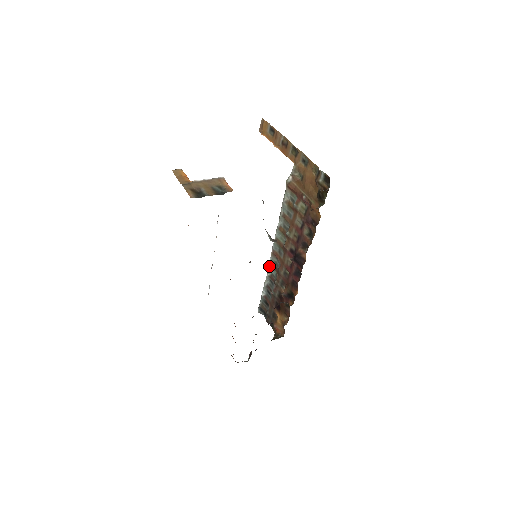
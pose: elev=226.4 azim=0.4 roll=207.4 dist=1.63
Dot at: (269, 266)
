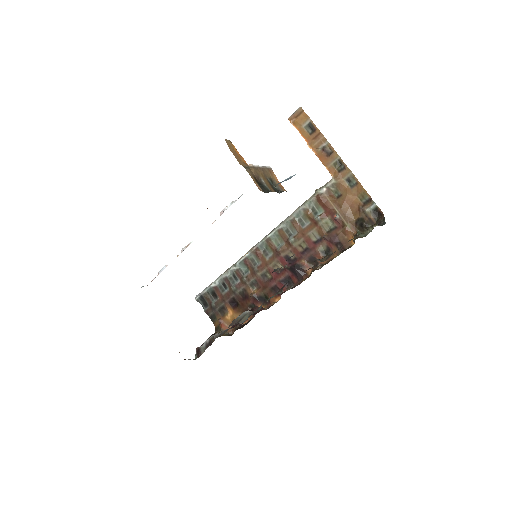
Dot at: (241, 261)
